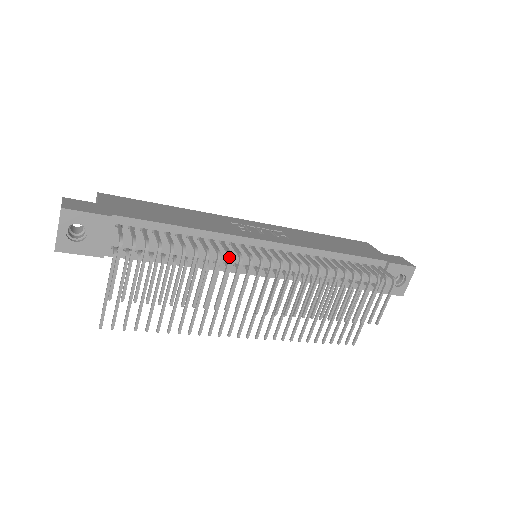
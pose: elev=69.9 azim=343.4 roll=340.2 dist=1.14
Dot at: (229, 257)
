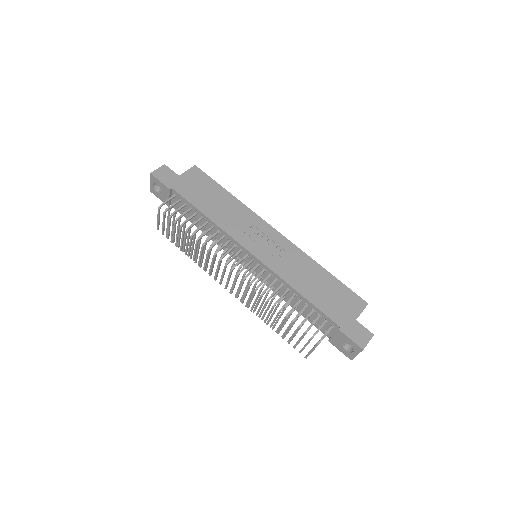
Dot at: (209, 249)
